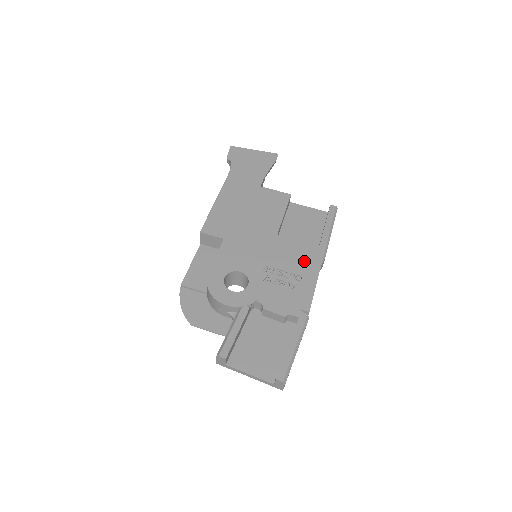
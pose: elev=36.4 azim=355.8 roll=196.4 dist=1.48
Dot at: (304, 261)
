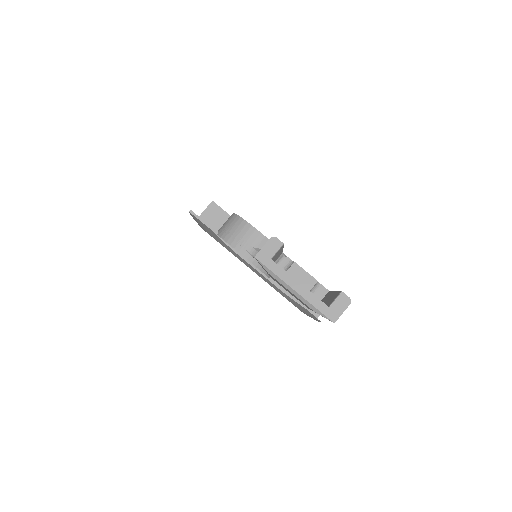
Dot at: occluded
